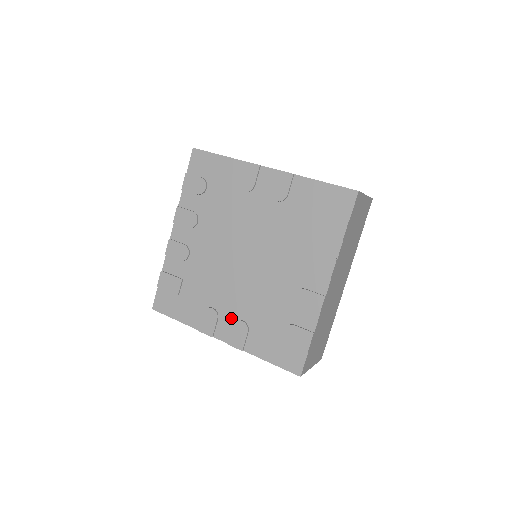
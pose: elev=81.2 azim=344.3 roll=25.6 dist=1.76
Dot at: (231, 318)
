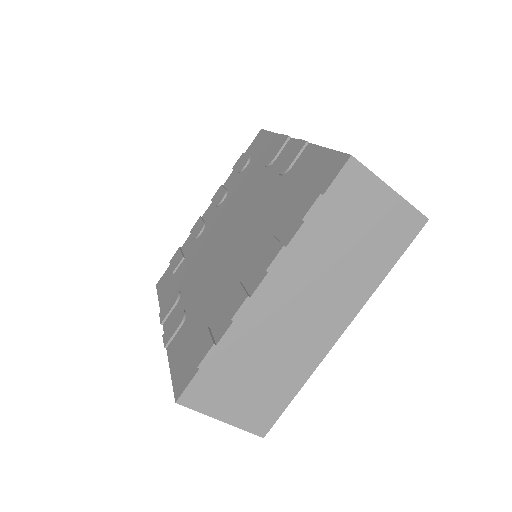
Dot at: (182, 306)
